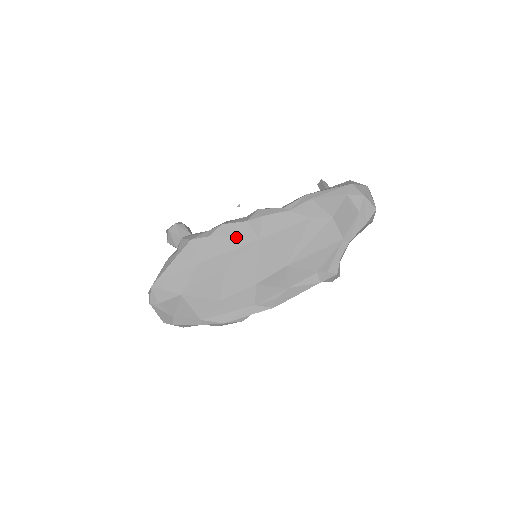
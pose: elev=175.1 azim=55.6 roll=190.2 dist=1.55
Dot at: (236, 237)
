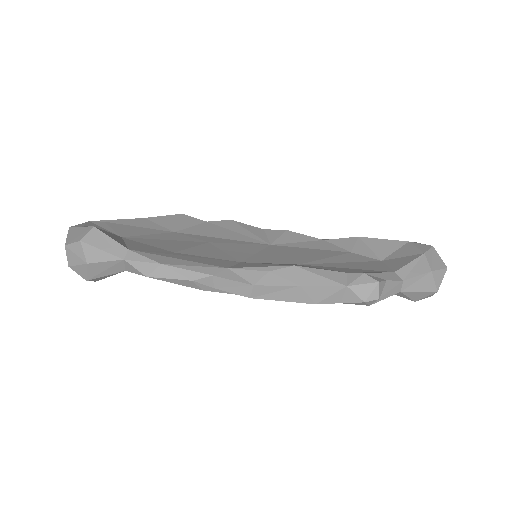
Dot at: (241, 233)
